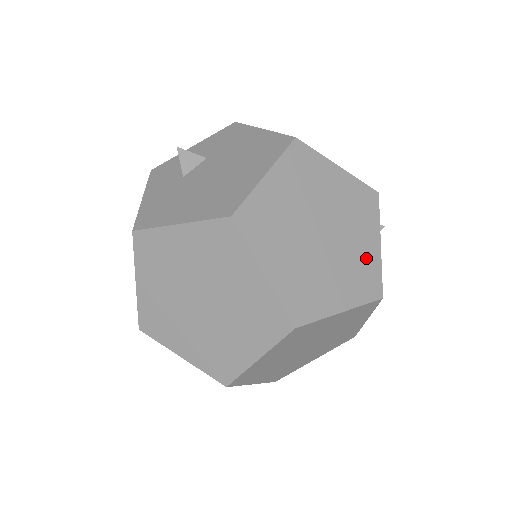
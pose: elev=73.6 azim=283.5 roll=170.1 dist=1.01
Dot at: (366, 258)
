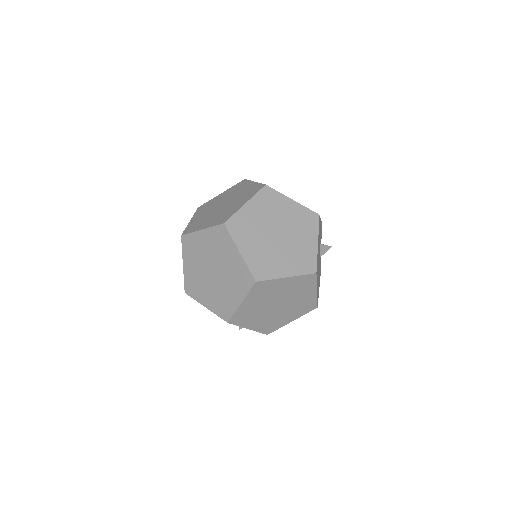
Dot at: occluded
